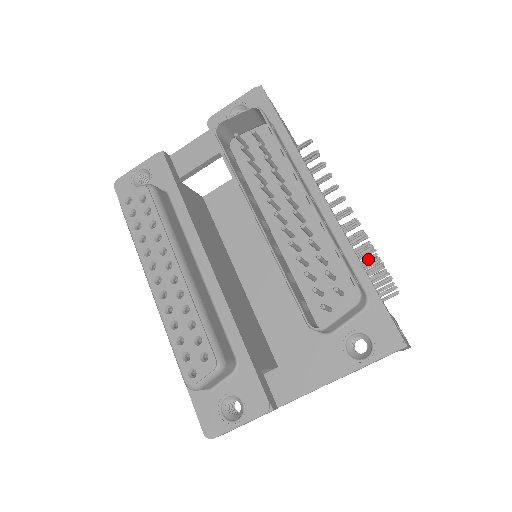
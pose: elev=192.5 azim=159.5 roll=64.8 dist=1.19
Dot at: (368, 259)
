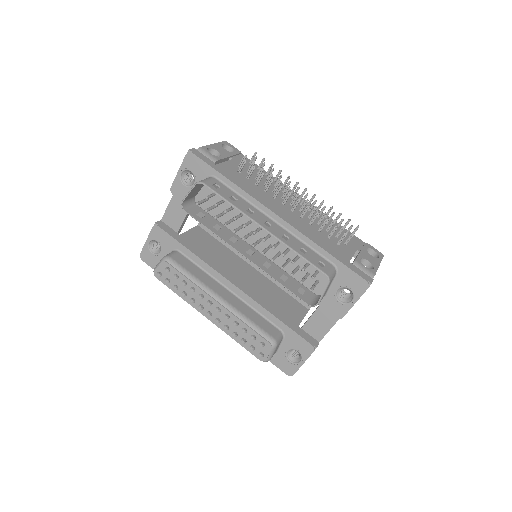
Dot at: (328, 213)
